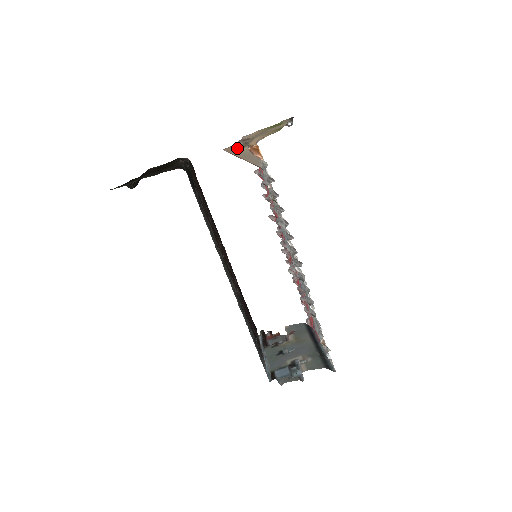
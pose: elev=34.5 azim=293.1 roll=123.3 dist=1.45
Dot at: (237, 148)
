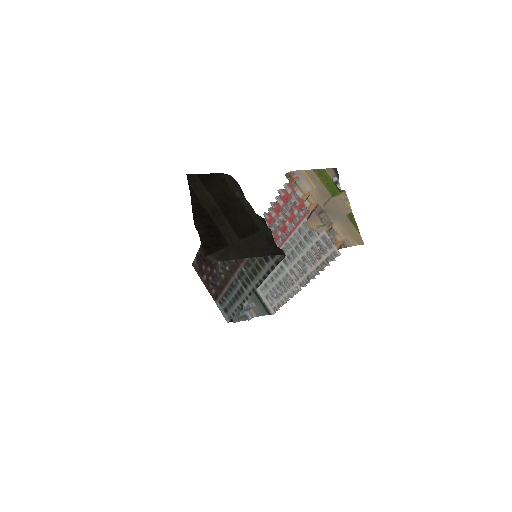
Dot at: (317, 227)
